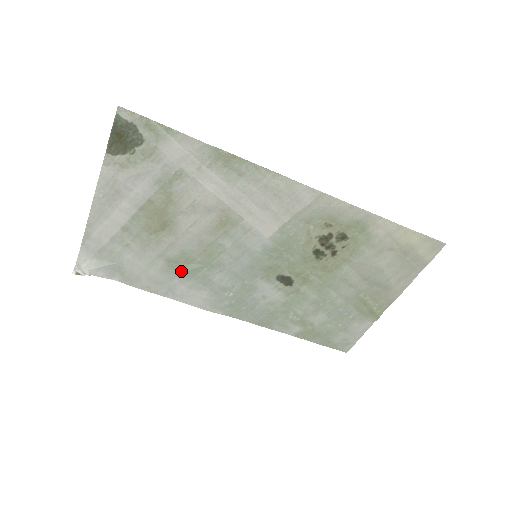
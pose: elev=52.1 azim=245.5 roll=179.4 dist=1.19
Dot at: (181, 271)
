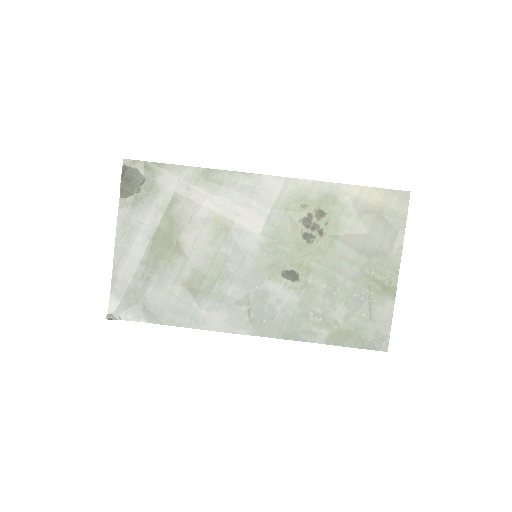
Dot at: (197, 292)
